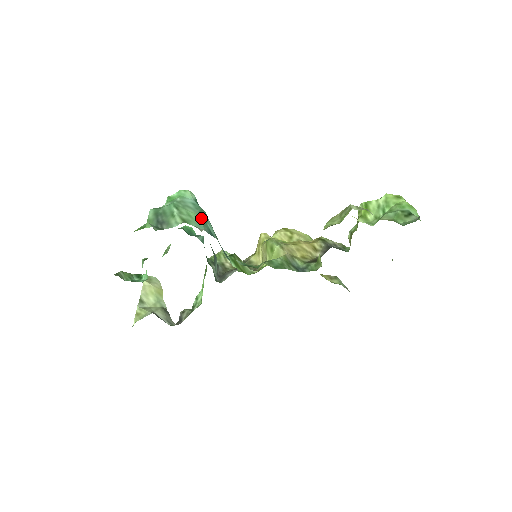
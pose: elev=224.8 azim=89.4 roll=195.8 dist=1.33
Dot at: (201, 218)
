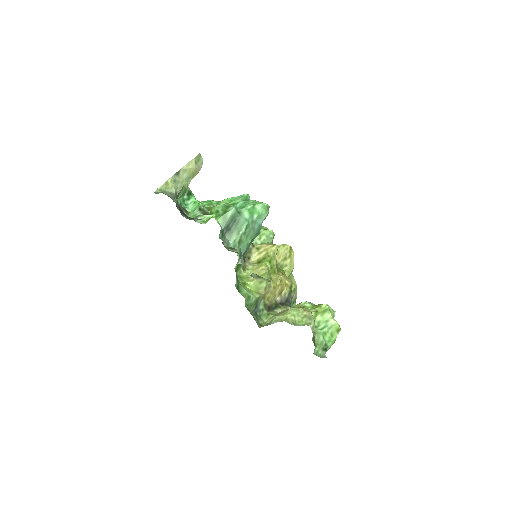
Dot at: (251, 241)
